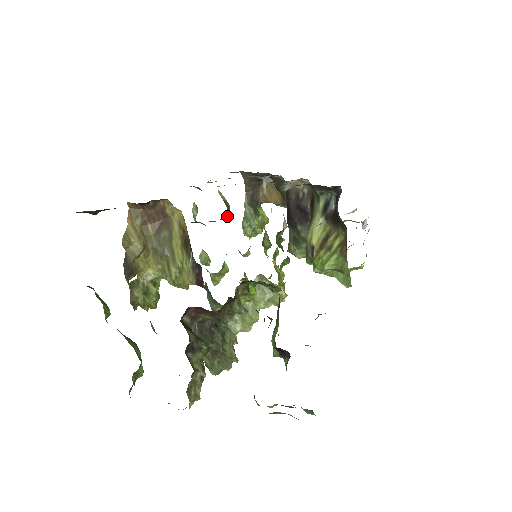
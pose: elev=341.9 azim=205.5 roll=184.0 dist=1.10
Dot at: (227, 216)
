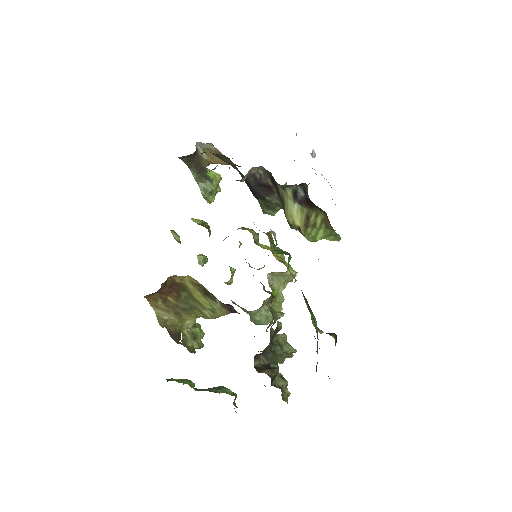
Dot at: (210, 233)
